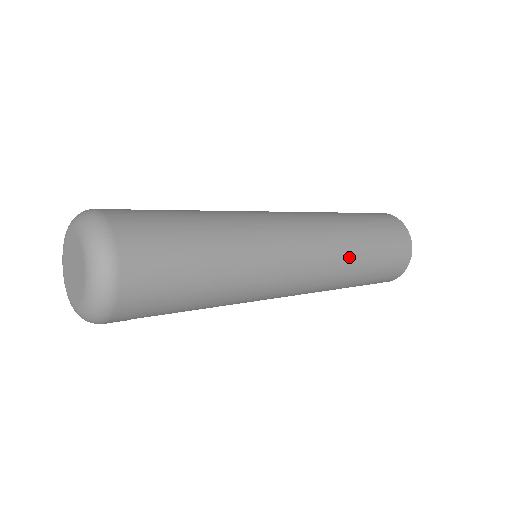
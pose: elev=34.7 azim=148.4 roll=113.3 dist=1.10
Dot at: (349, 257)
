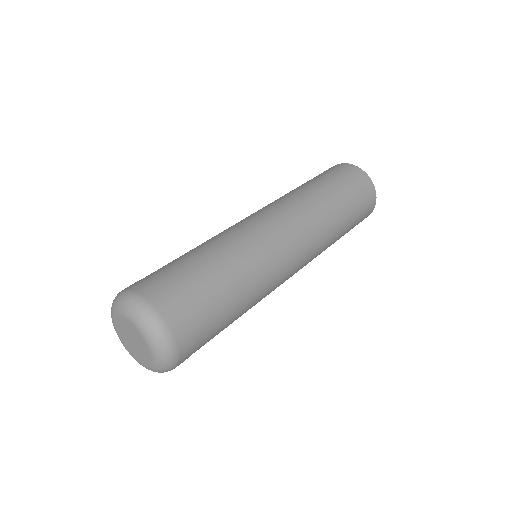
Dot at: (329, 225)
